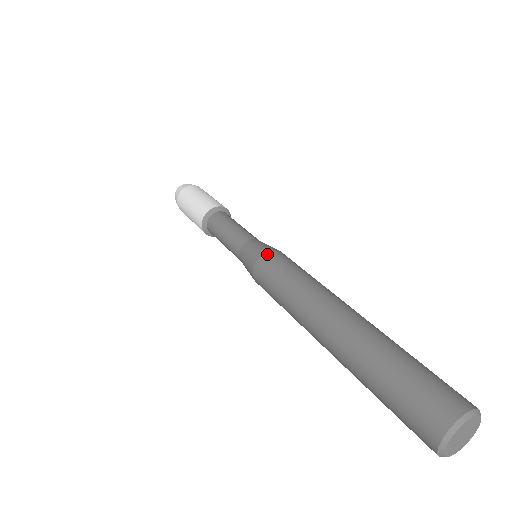
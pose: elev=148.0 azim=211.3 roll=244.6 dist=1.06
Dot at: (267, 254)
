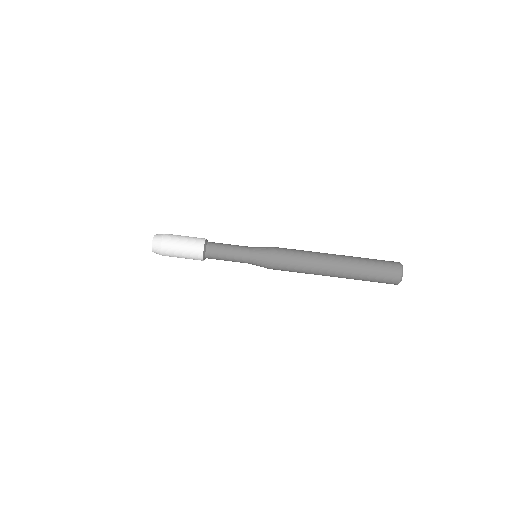
Dot at: (273, 252)
